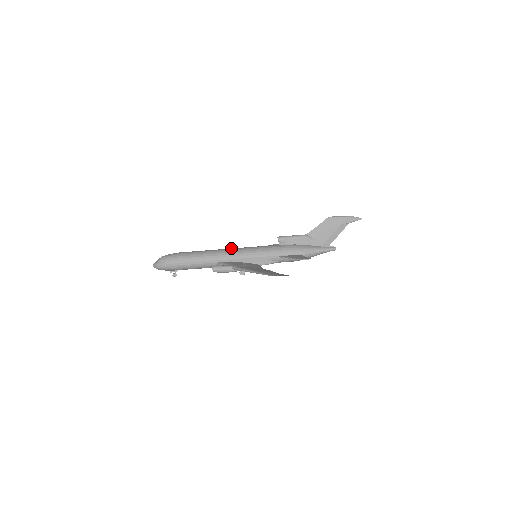
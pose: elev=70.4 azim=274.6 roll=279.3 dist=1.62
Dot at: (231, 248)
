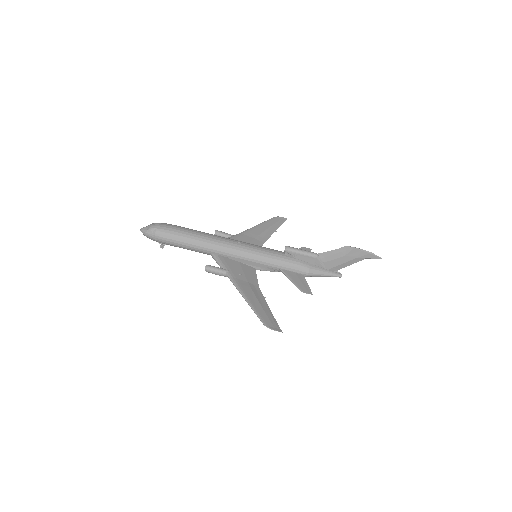
Dot at: (232, 240)
